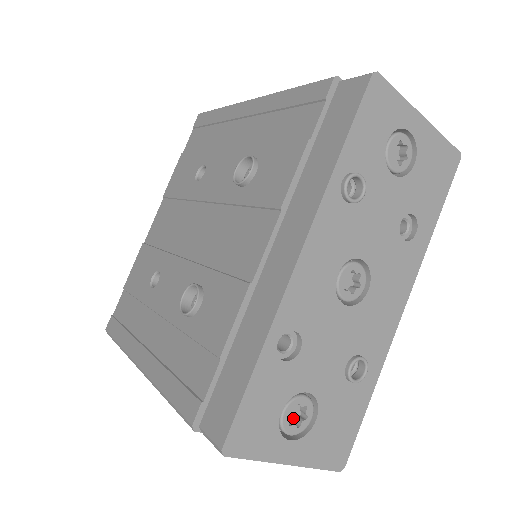
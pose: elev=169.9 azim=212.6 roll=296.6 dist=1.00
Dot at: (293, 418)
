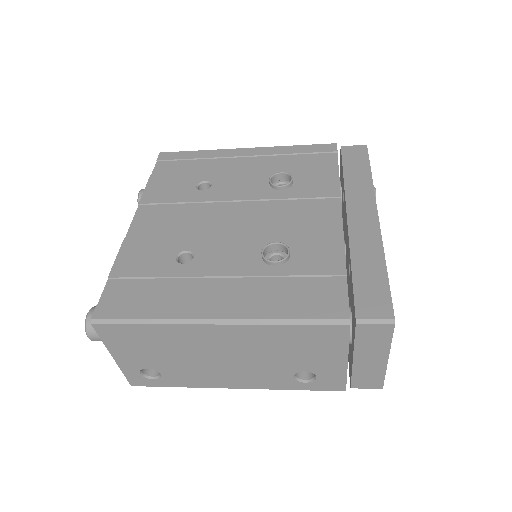
Dot at: occluded
